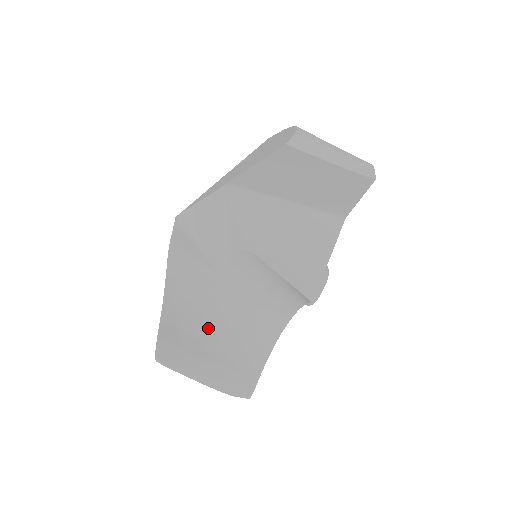
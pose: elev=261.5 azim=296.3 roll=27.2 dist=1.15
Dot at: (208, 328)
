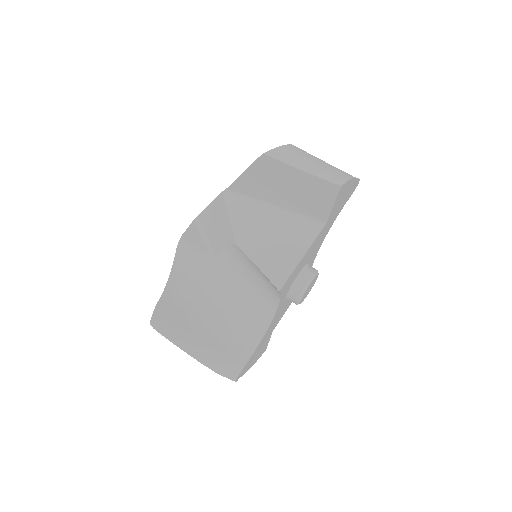
Dot at: (203, 310)
